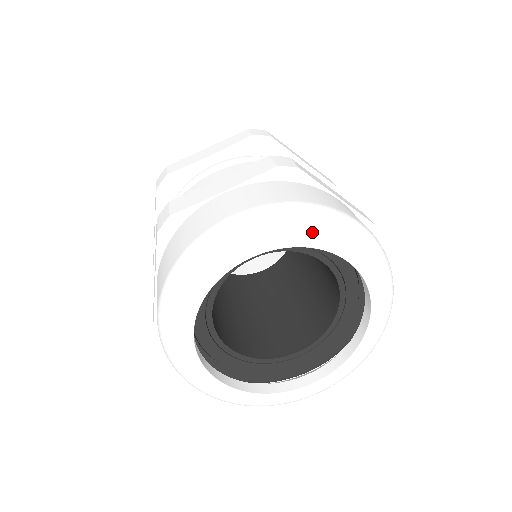
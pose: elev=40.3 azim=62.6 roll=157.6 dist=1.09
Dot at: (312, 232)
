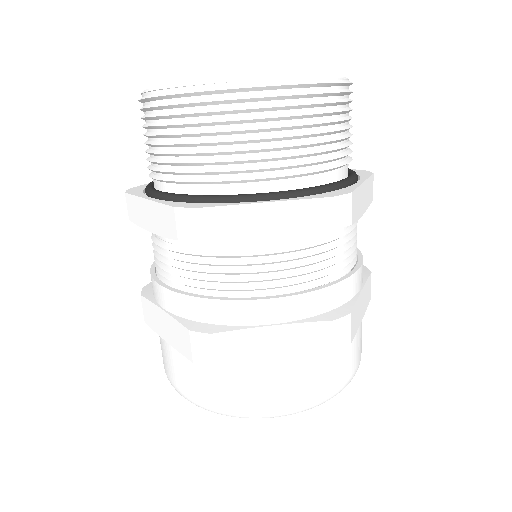
Dot at: occluded
